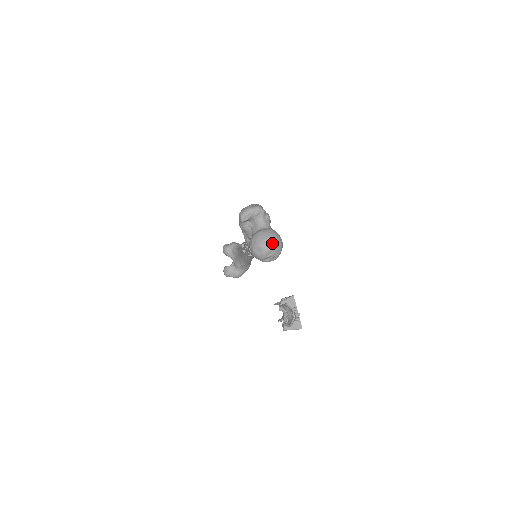
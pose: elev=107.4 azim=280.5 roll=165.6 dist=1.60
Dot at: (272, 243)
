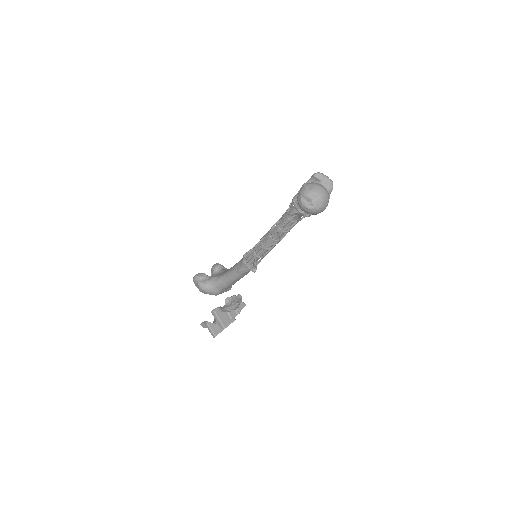
Dot at: (324, 194)
